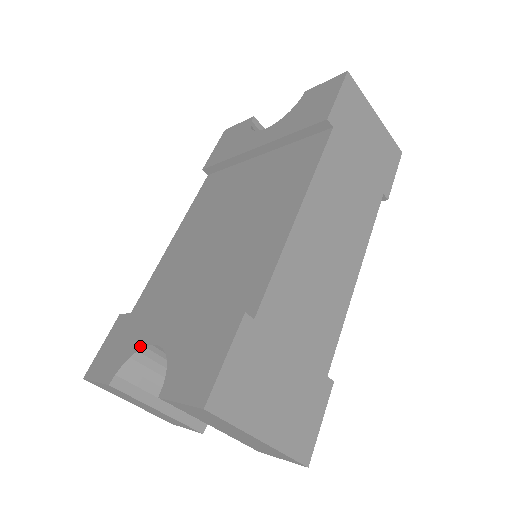
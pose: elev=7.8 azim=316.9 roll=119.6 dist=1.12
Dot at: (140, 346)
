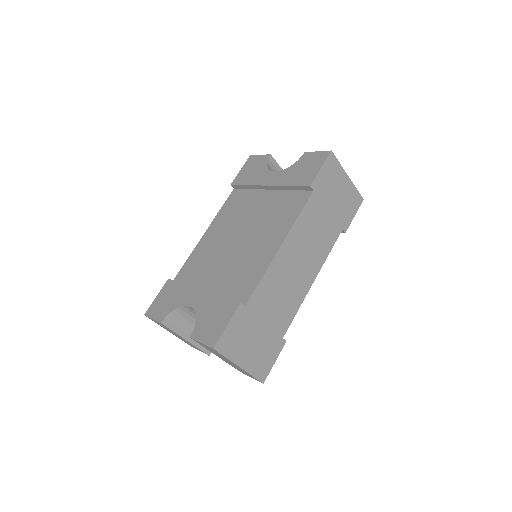
Dot at: (181, 305)
